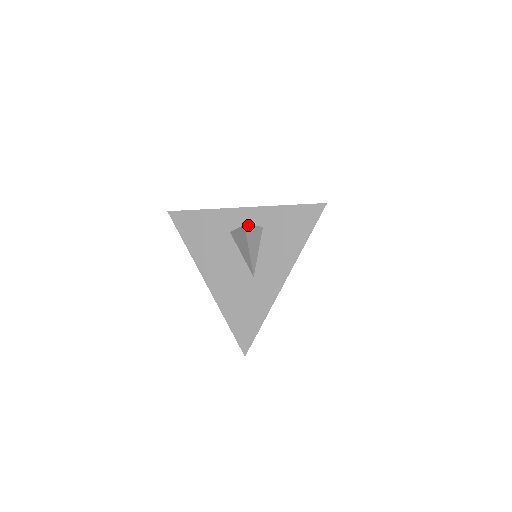
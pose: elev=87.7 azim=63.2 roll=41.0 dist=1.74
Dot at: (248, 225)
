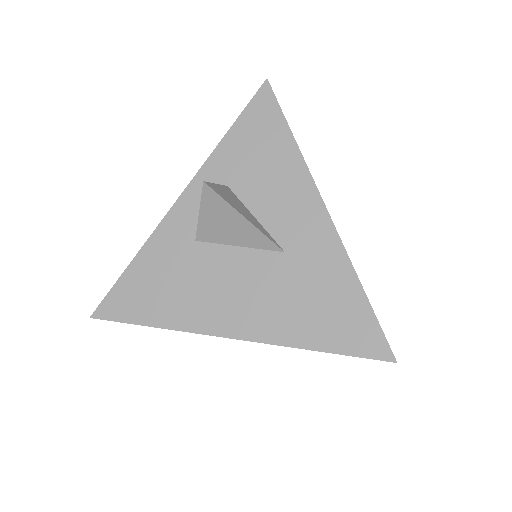
Dot at: (208, 183)
